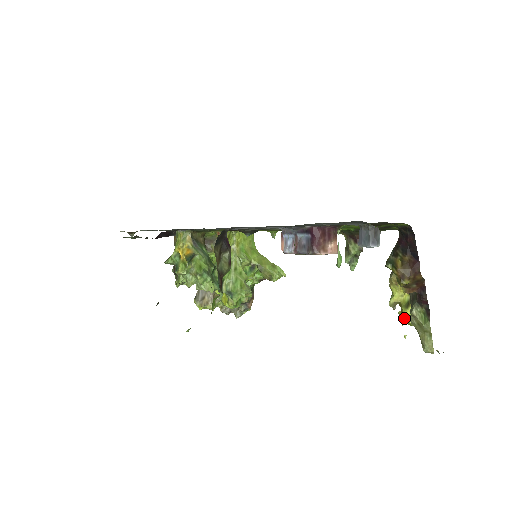
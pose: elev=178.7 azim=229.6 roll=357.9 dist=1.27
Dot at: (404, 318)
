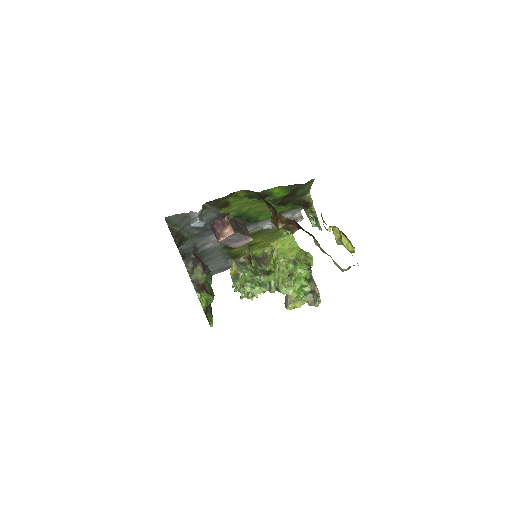
Dot at: (347, 249)
